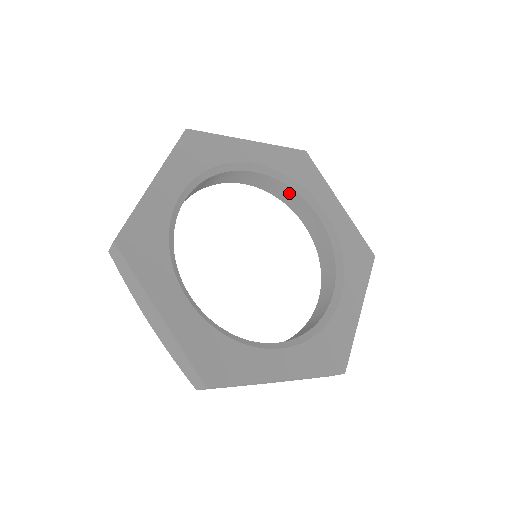
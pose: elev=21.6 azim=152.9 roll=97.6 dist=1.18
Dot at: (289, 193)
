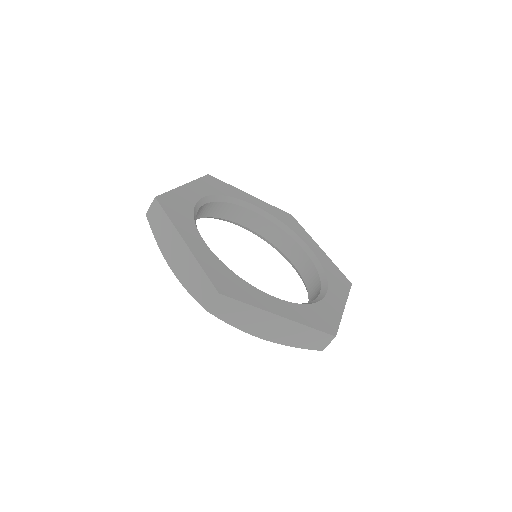
Dot at: (280, 235)
